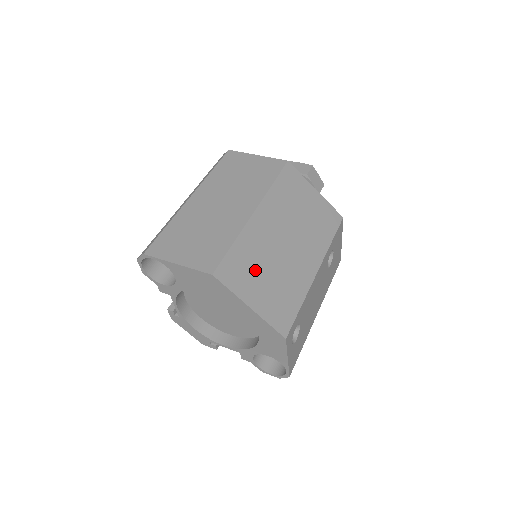
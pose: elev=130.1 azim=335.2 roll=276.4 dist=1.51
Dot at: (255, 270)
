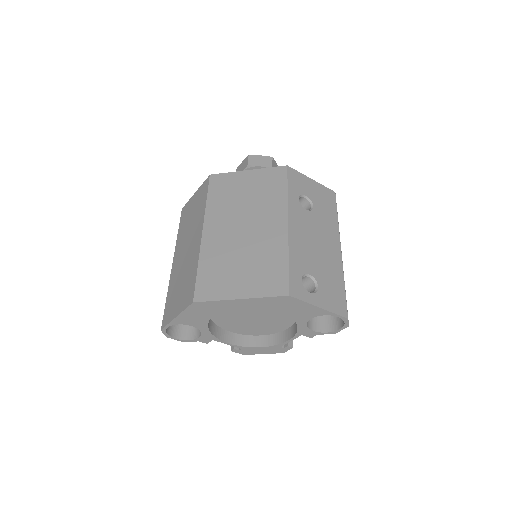
Dot at: (228, 270)
